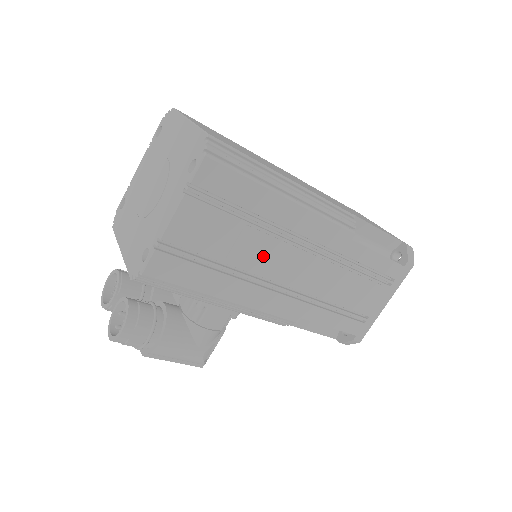
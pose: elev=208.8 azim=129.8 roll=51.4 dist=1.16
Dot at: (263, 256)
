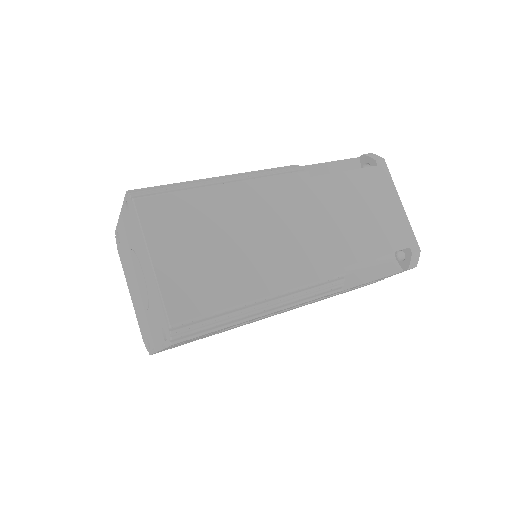
Dot at: occluded
